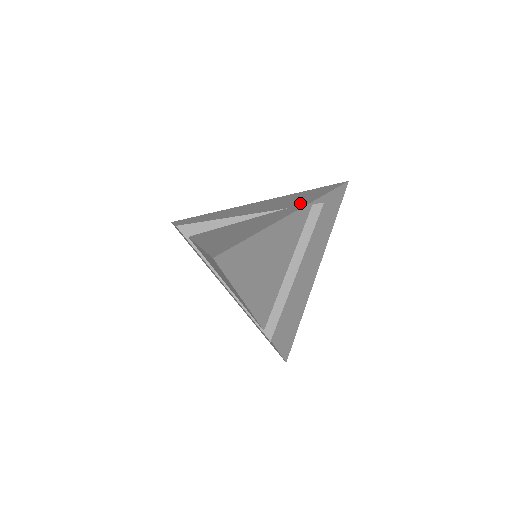
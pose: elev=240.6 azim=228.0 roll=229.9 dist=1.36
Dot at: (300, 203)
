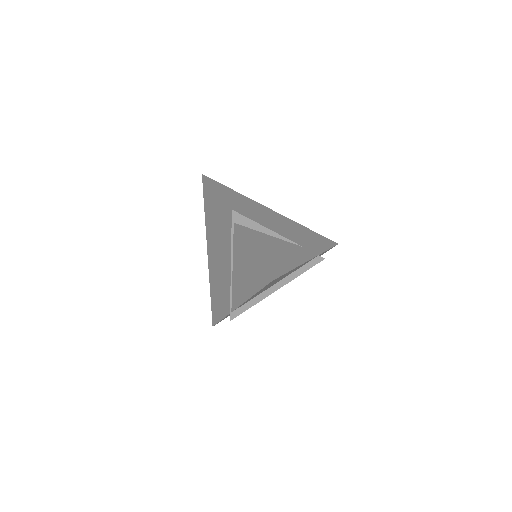
Dot at: (312, 248)
